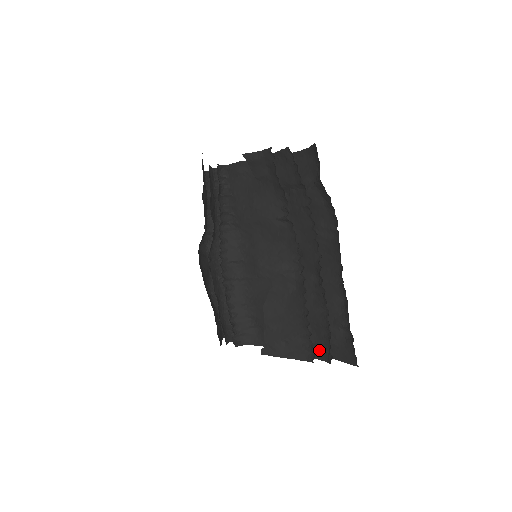
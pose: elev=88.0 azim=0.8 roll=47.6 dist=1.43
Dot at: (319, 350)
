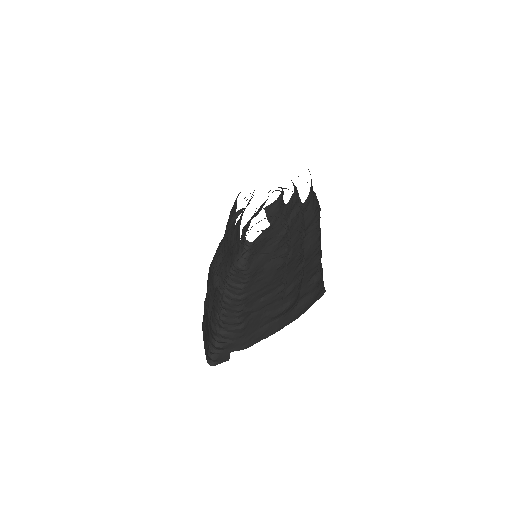
Dot at: (293, 303)
